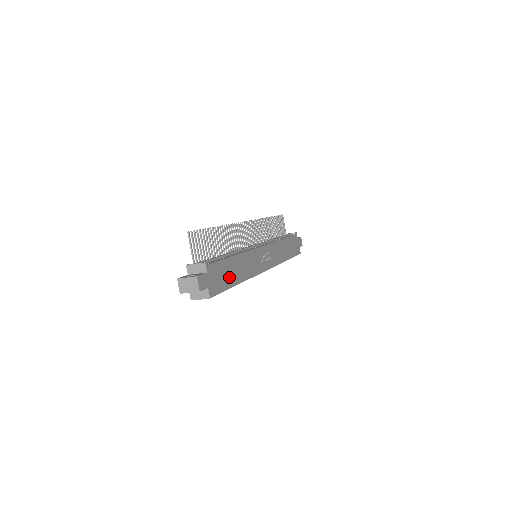
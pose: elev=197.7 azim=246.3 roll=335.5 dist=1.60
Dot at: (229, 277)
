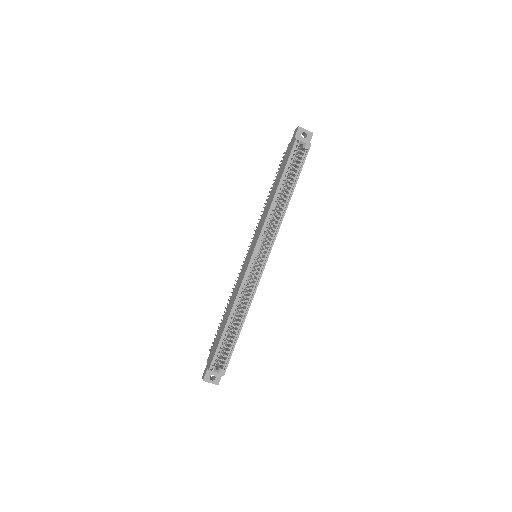
Dot at: occluded
